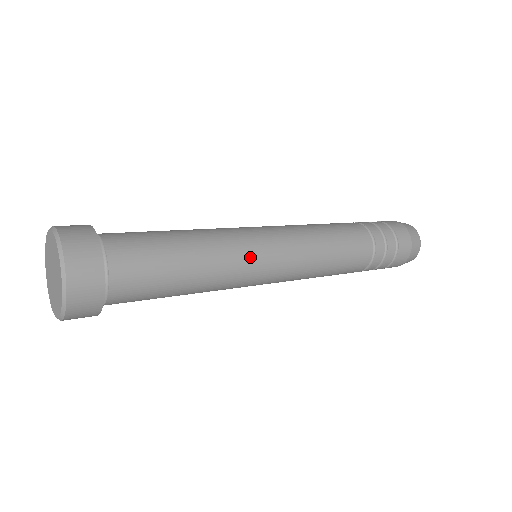
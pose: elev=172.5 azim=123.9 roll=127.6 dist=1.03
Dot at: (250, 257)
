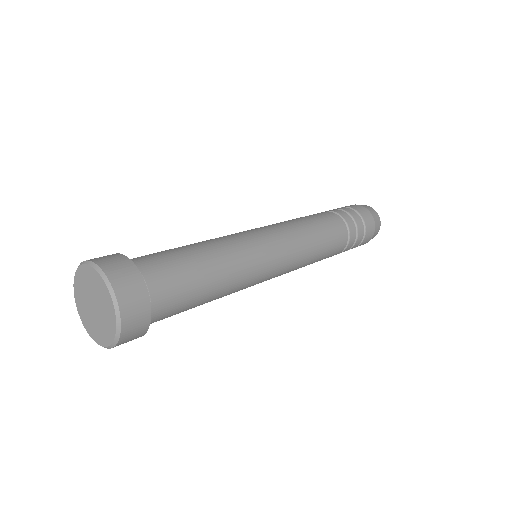
Dot at: (254, 248)
